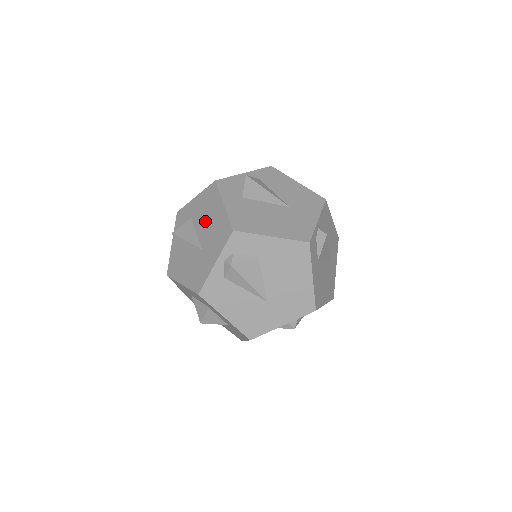
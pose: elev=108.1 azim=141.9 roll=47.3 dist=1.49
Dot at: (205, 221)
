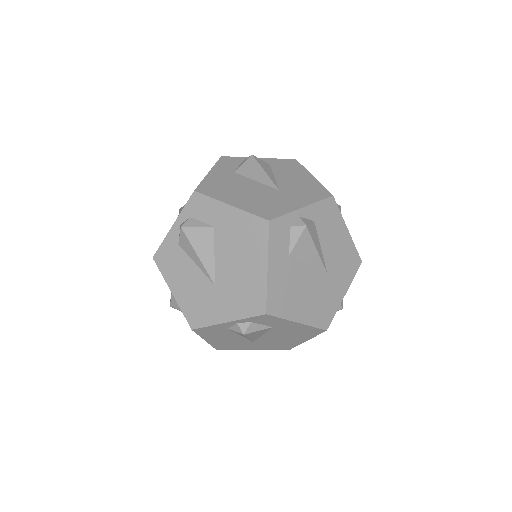
Dot at: occluded
